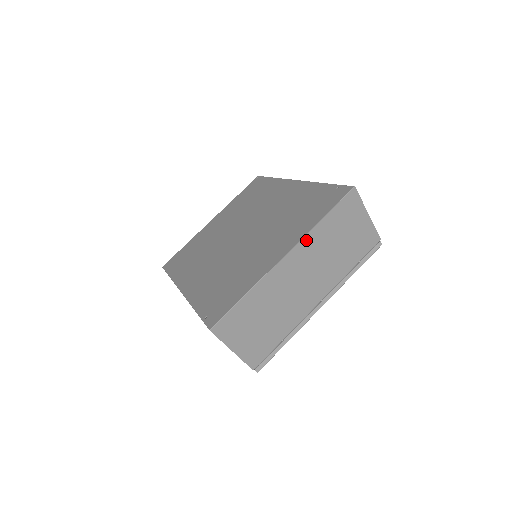
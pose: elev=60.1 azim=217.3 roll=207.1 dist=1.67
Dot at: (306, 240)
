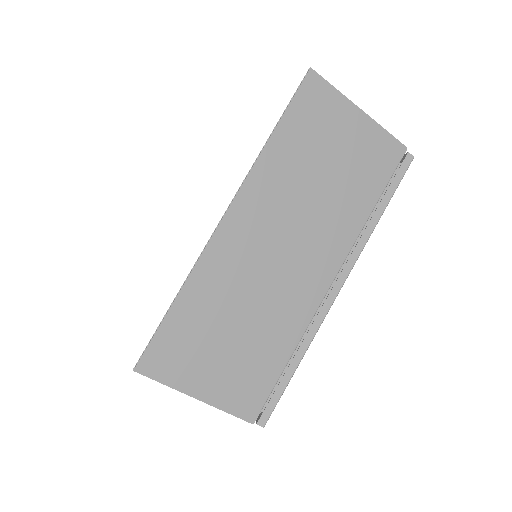
Dot at: (255, 178)
